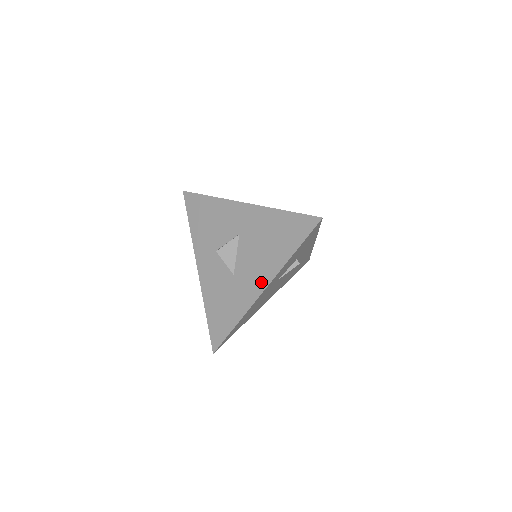
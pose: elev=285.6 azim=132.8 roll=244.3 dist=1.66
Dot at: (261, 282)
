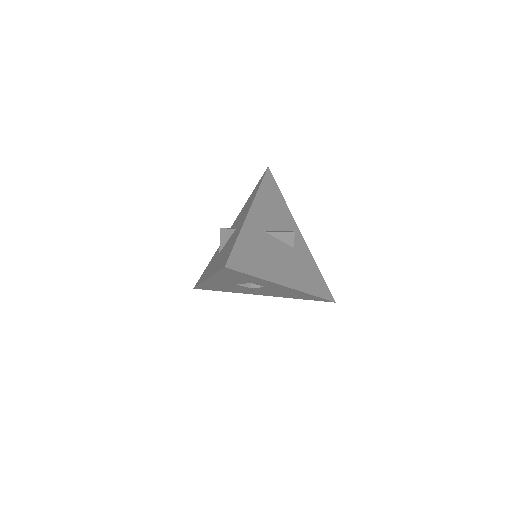
Dot at: (210, 273)
